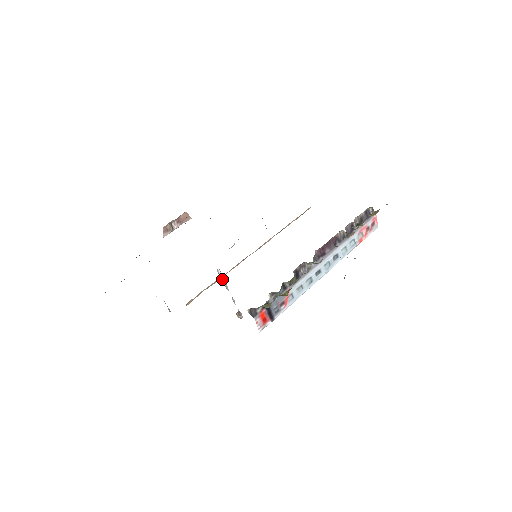
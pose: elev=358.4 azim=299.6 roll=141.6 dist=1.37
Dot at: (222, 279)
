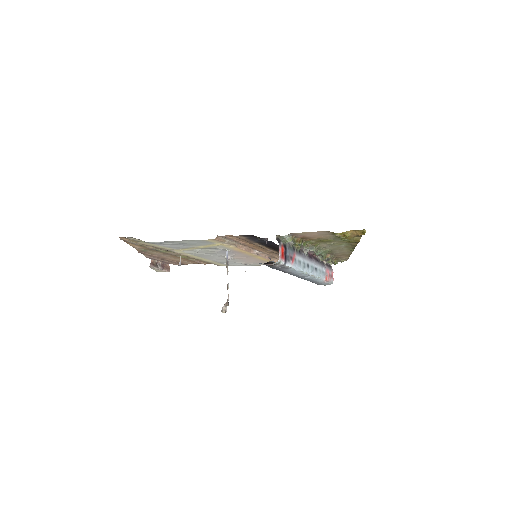
Dot at: (227, 261)
